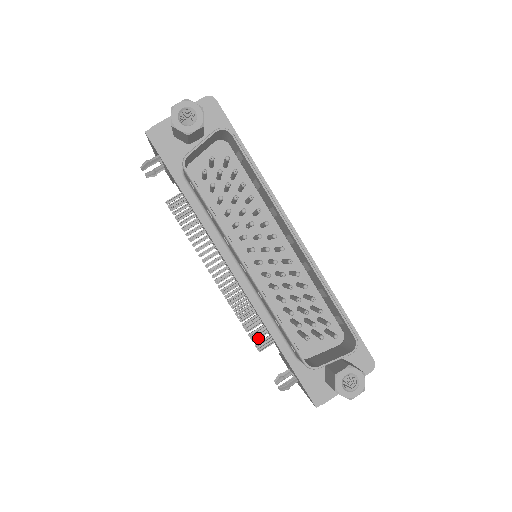
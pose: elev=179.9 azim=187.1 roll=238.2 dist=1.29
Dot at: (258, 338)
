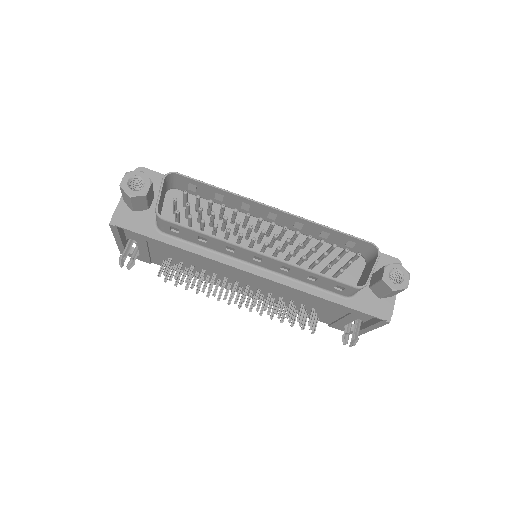
Dot at: (305, 324)
